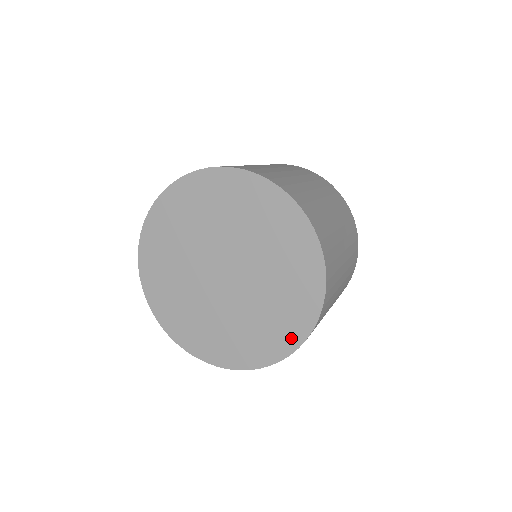
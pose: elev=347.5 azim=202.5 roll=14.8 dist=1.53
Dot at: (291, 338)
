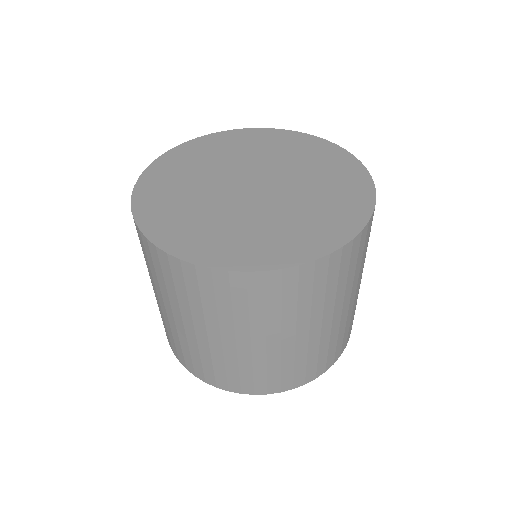
Dot at: (322, 243)
